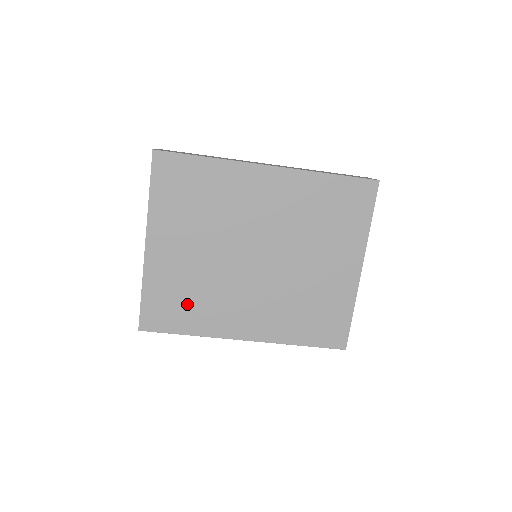
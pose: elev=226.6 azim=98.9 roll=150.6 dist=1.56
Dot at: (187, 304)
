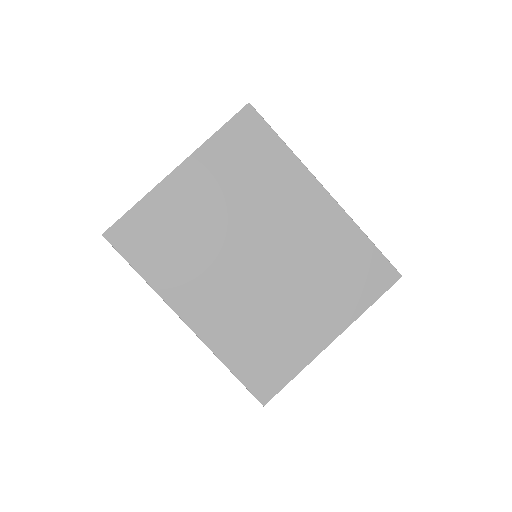
Dot at: (164, 247)
